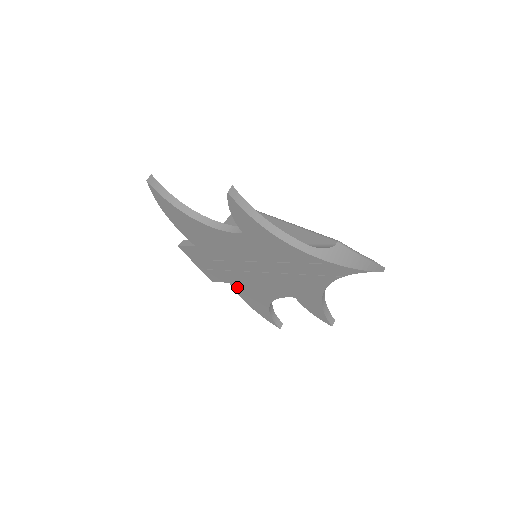
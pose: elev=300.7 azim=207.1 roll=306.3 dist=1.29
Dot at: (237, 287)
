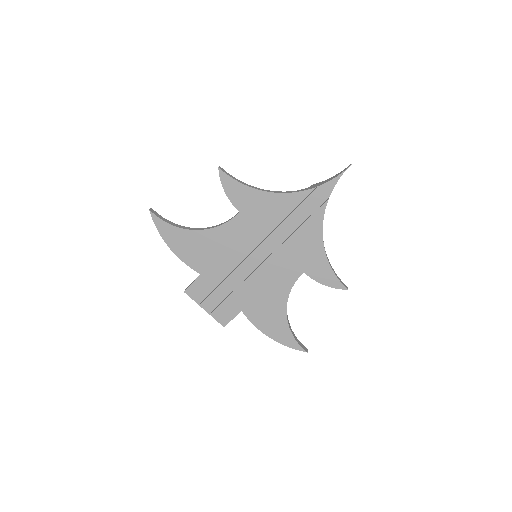
Dot at: (250, 311)
